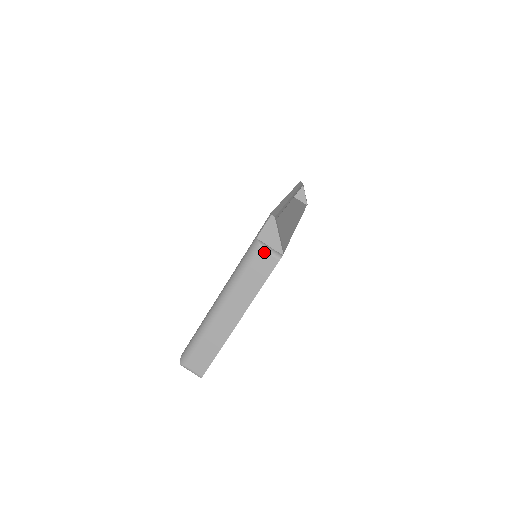
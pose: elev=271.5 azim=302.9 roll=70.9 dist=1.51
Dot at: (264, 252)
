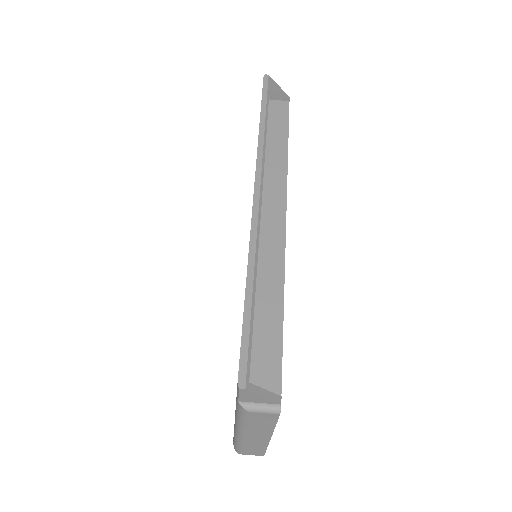
Dot at: (256, 413)
